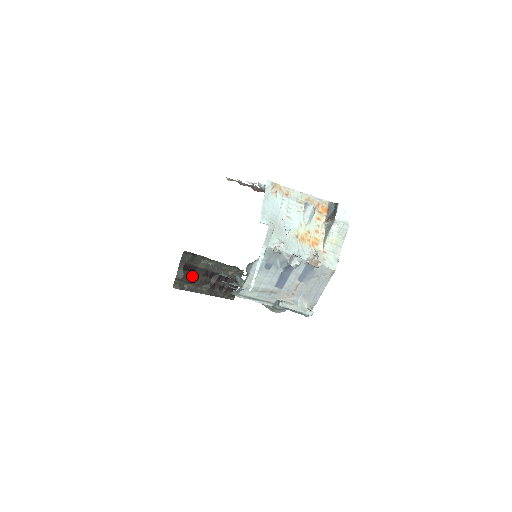
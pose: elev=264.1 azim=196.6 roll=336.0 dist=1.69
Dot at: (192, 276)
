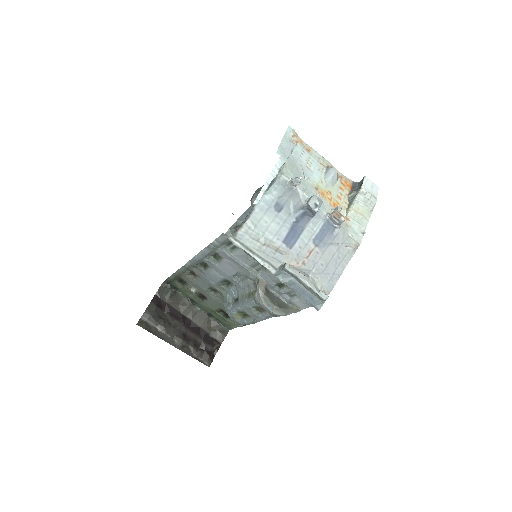
Dot at: (165, 317)
